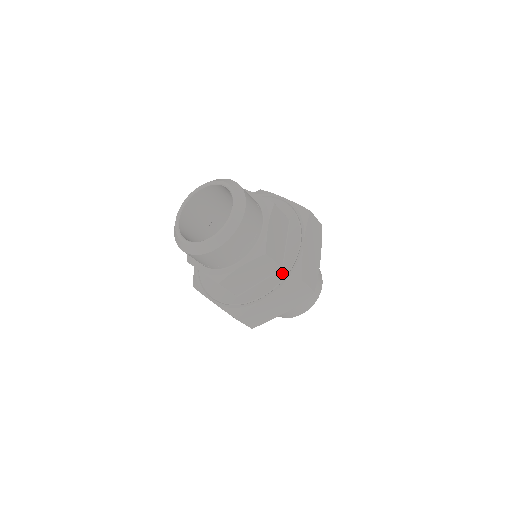
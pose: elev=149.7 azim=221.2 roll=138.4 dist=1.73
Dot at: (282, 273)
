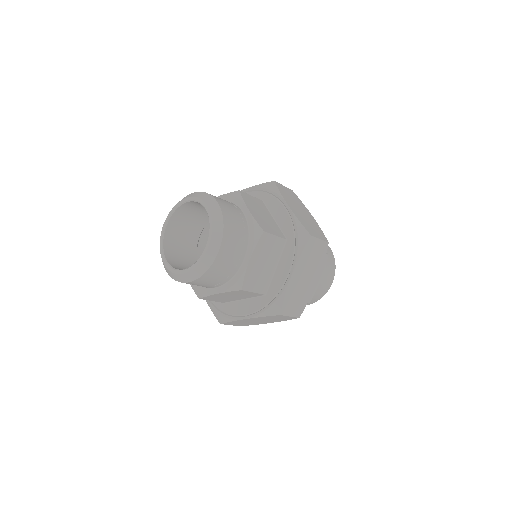
Dot at: (289, 243)
